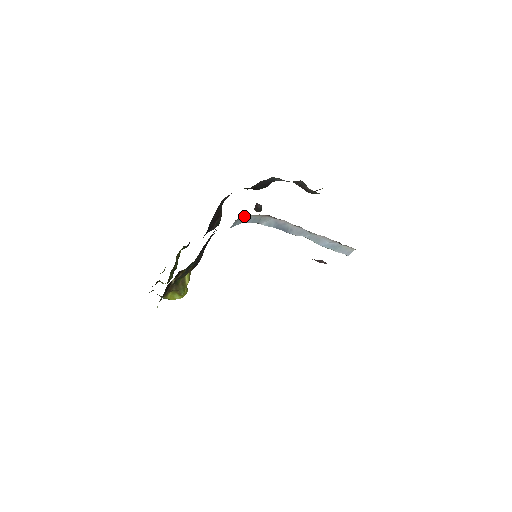
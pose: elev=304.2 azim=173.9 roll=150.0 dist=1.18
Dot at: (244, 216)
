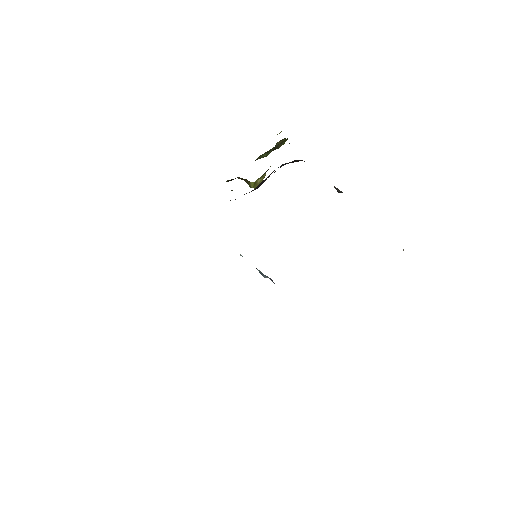
Dot at: occluded
